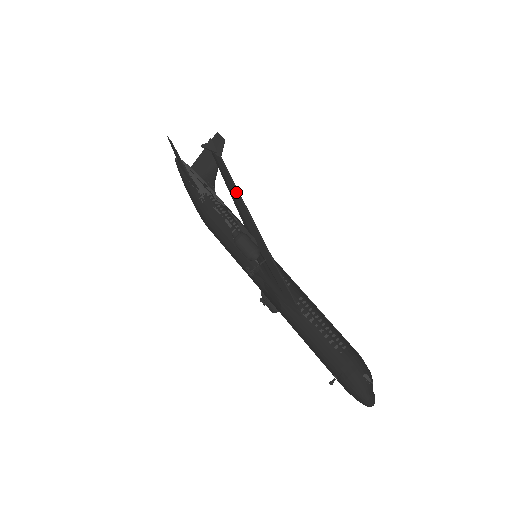
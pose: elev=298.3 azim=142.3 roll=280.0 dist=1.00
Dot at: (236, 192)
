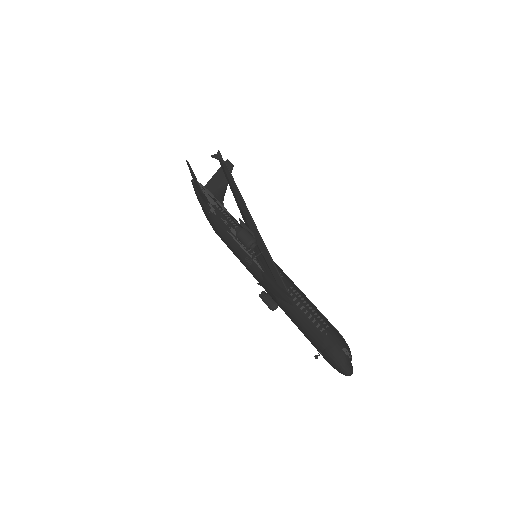
Dot at: (238, 193)
